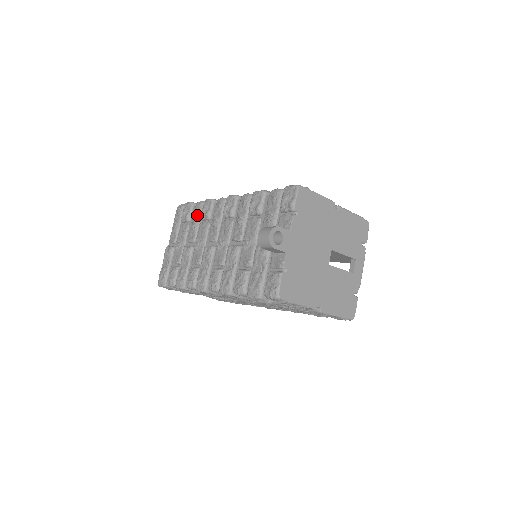
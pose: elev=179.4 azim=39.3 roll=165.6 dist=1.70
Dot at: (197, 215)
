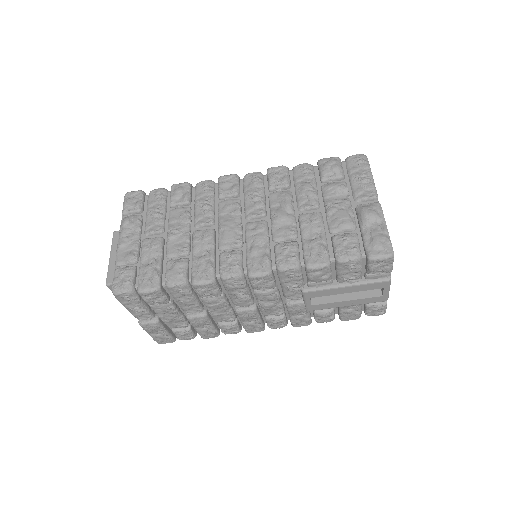
Dot at: occluded
